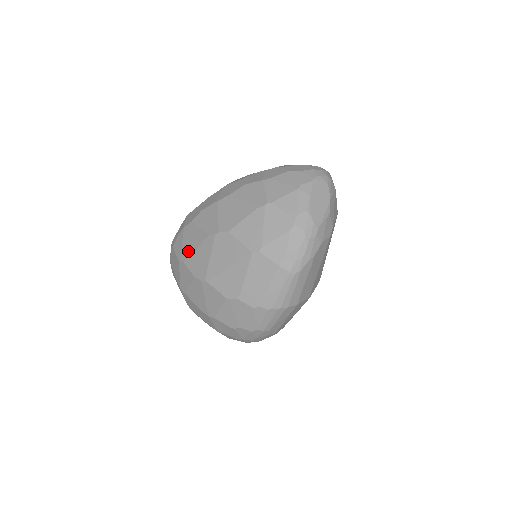
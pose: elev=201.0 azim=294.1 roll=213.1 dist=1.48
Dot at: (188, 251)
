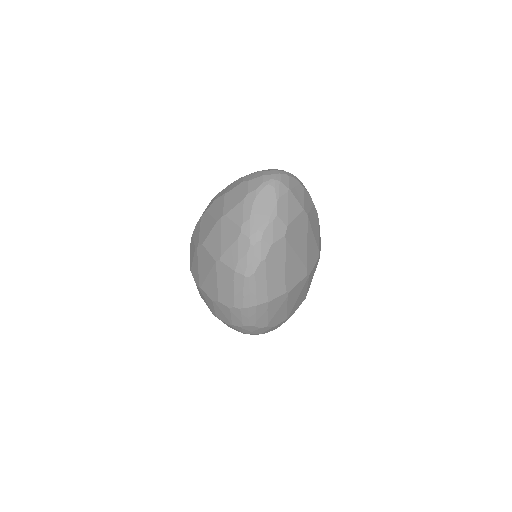
Dot at: (191, 261)
